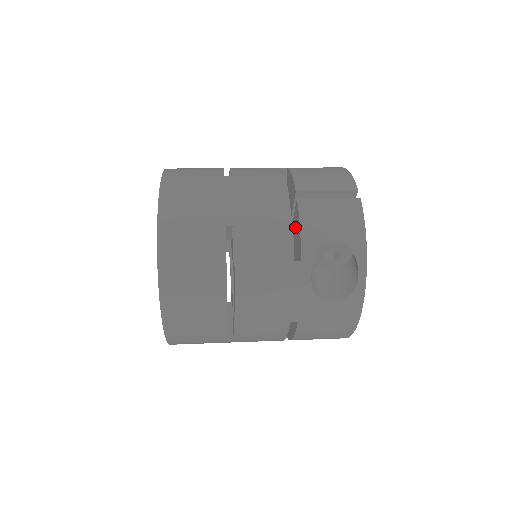
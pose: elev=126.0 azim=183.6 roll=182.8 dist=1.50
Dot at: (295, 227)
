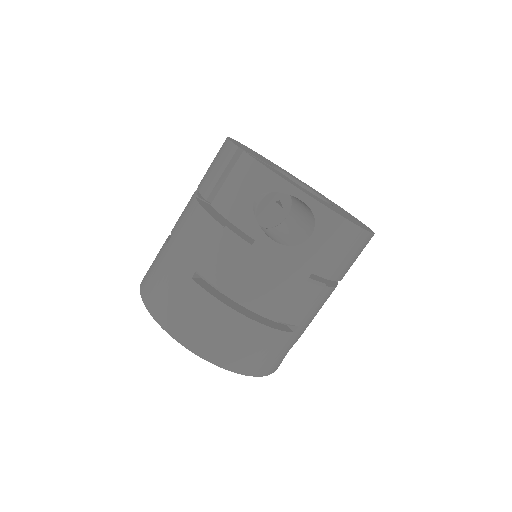
Dot at: occluded
